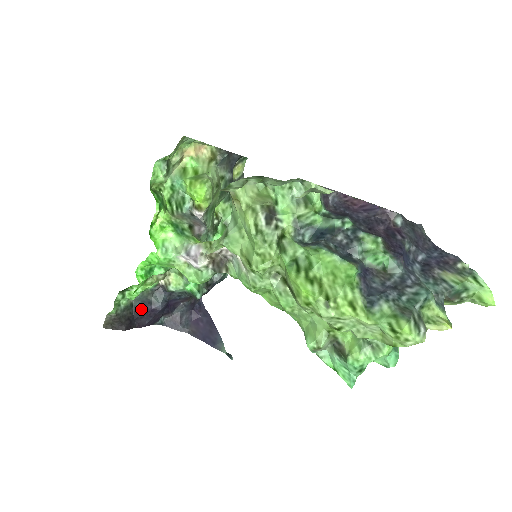
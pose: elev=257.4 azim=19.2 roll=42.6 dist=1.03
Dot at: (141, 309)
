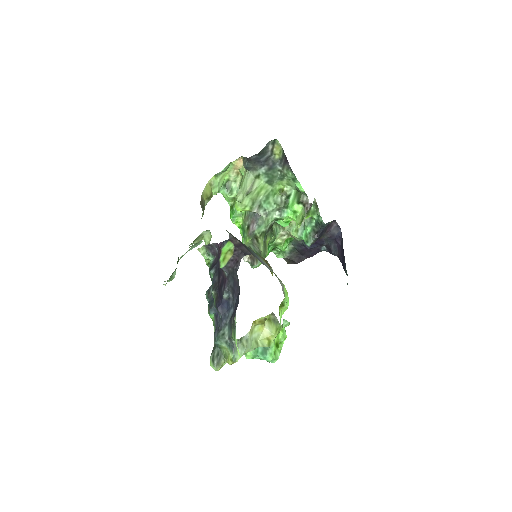
Dot at: (300, 249)
